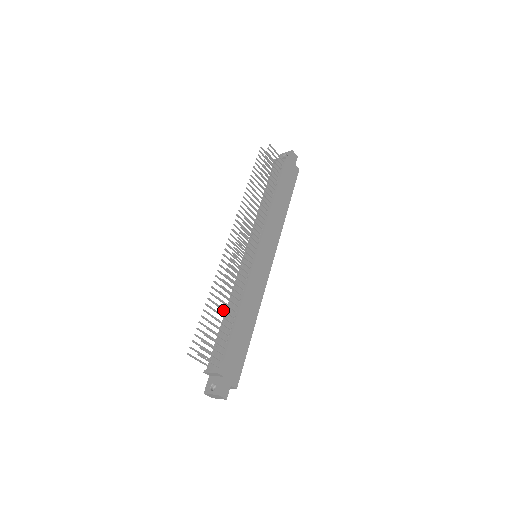
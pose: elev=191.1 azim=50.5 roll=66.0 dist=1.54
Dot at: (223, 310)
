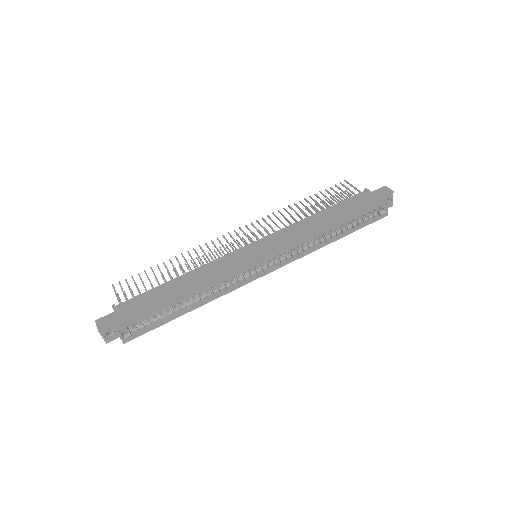
Dot at: (168, 271)
